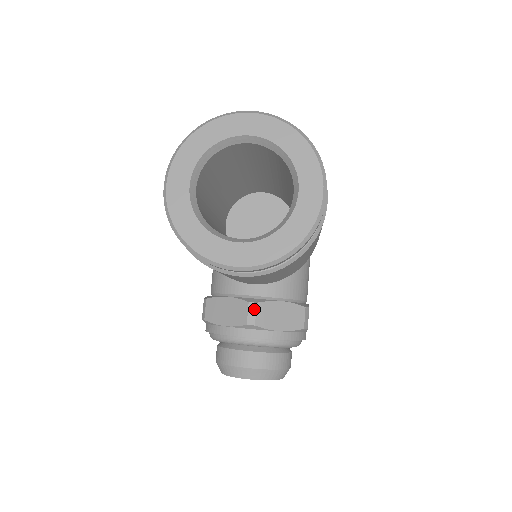
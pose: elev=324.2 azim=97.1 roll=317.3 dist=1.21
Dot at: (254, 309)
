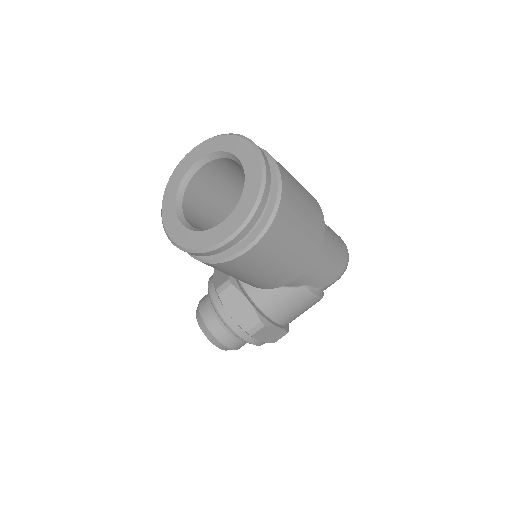
Dot at: (227, 286)
